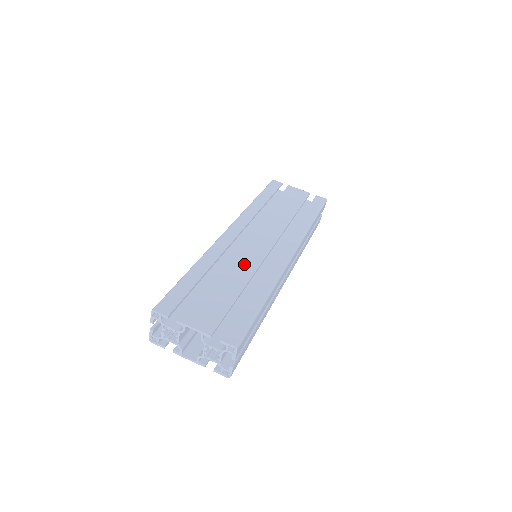
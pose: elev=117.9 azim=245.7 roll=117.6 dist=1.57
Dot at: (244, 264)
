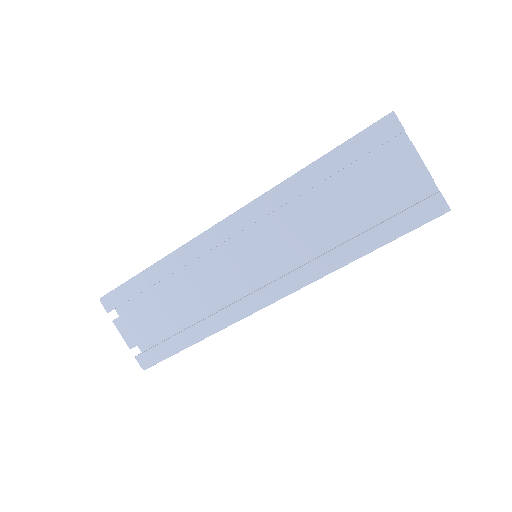
Dot at: (205, 289)
